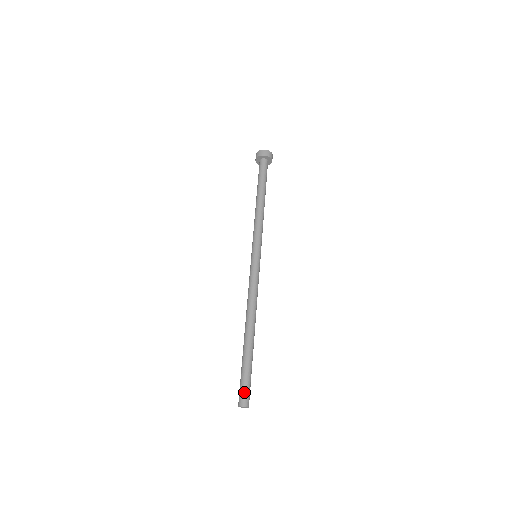
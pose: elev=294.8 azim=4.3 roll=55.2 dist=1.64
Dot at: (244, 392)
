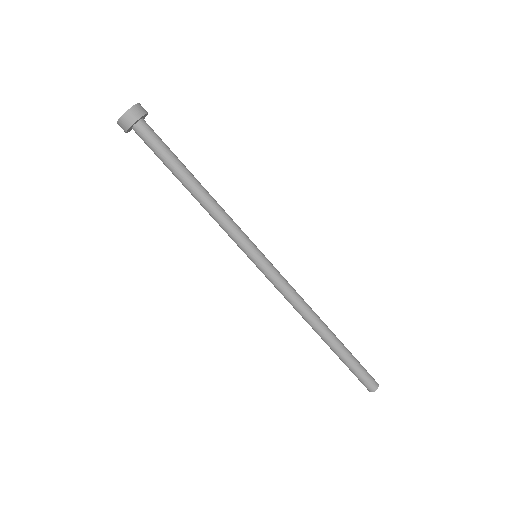
Dot at: (368, 380)
